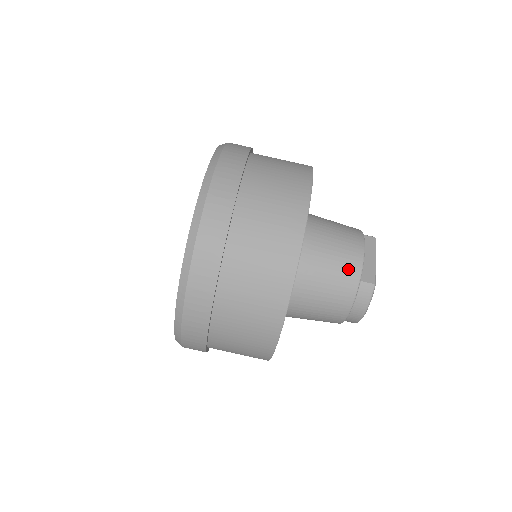
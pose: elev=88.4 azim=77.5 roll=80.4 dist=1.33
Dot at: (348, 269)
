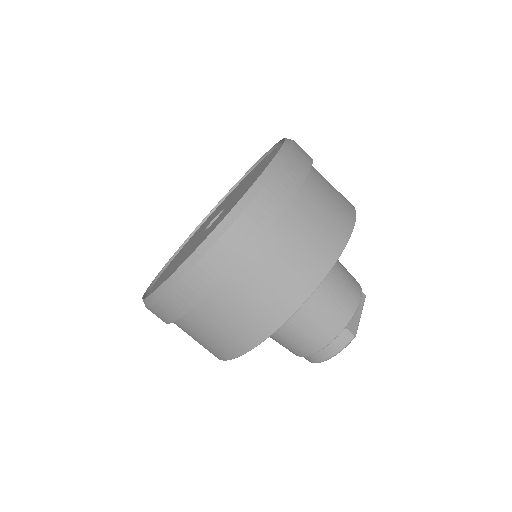
Dot at: (341, 311)
